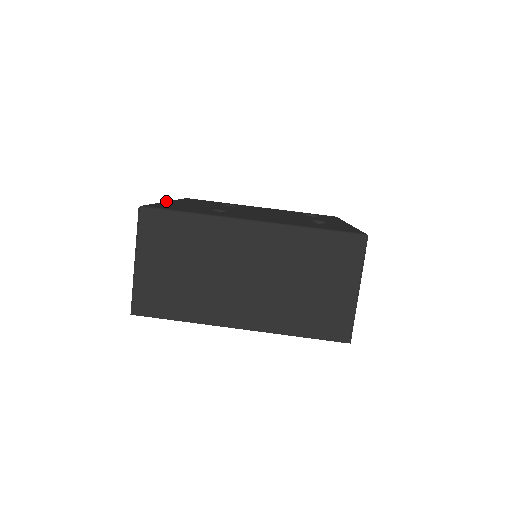
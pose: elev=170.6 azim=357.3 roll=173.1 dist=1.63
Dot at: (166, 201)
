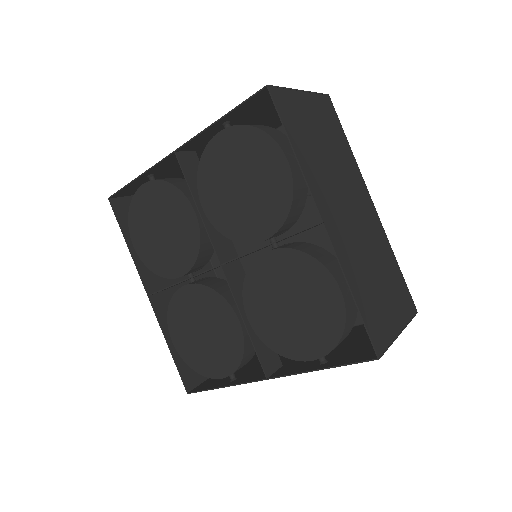
Dot at: occluded
